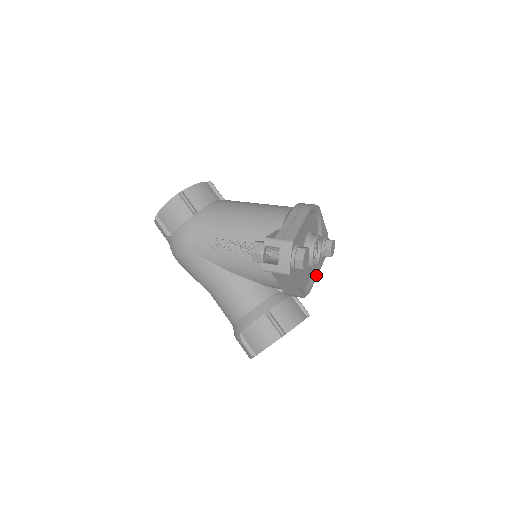
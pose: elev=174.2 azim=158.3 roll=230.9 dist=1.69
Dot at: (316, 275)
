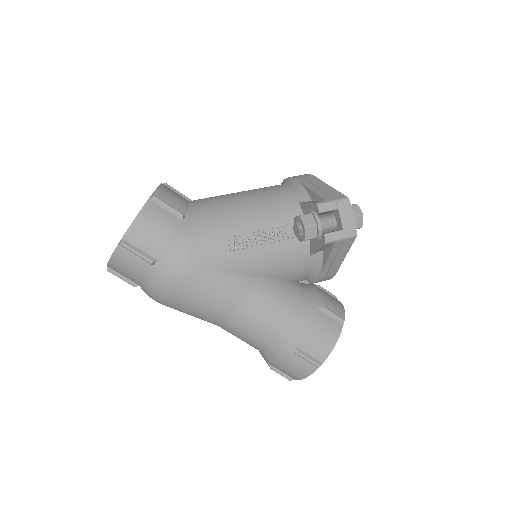
Dot at: occluded
